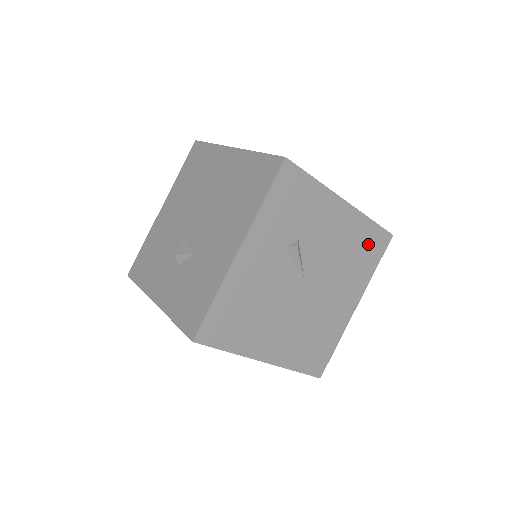
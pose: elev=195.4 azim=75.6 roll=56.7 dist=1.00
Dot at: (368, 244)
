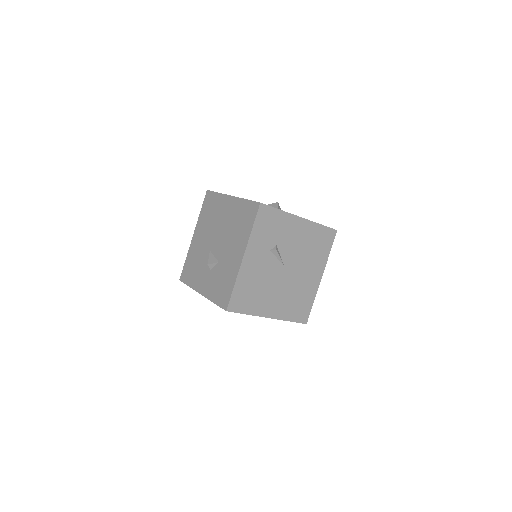
Dot at: (321, 239)
